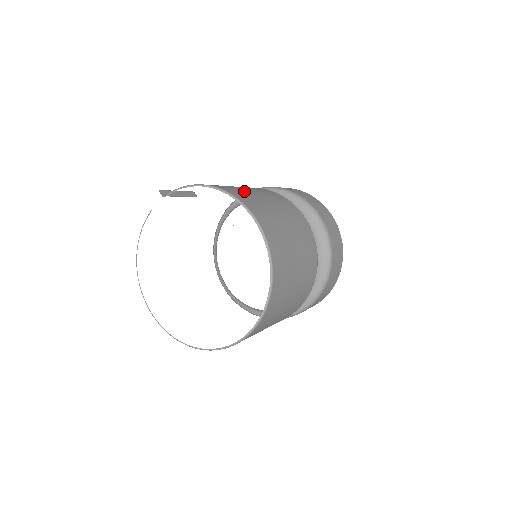
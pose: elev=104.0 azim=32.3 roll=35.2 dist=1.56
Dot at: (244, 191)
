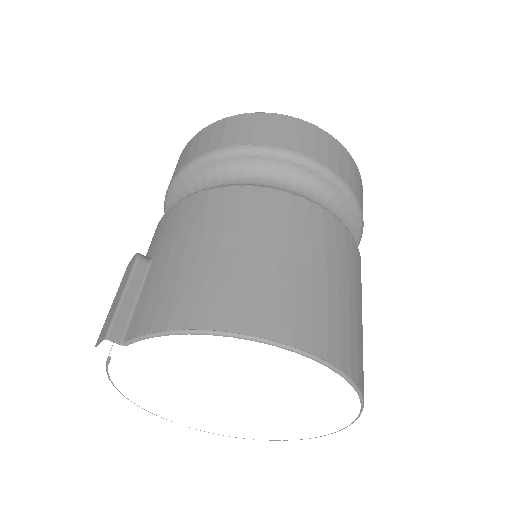
Dot at: (253, 278)
